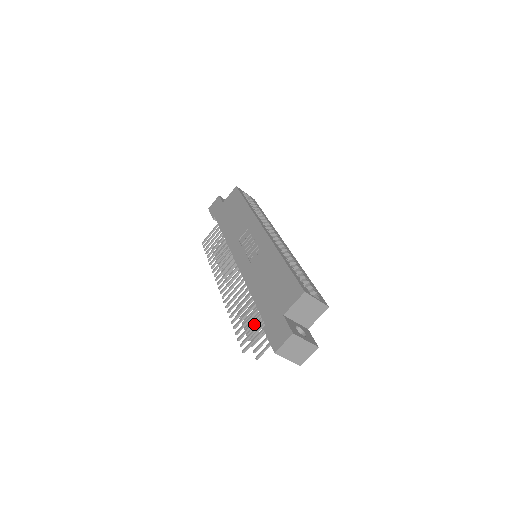
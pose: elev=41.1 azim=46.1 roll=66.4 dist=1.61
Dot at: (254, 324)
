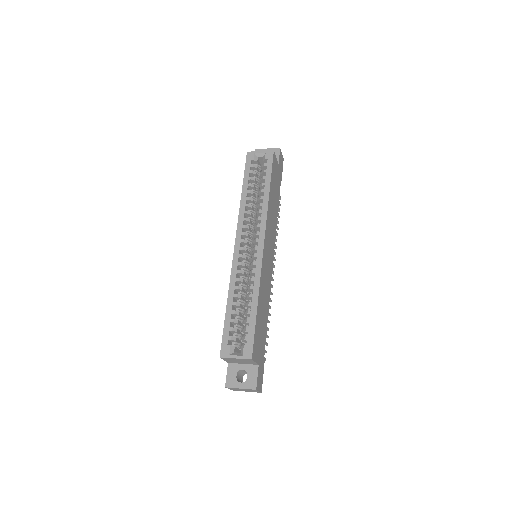
Dot at: occluded
